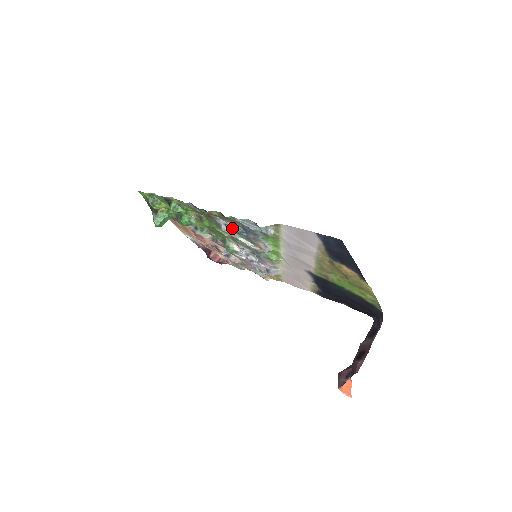
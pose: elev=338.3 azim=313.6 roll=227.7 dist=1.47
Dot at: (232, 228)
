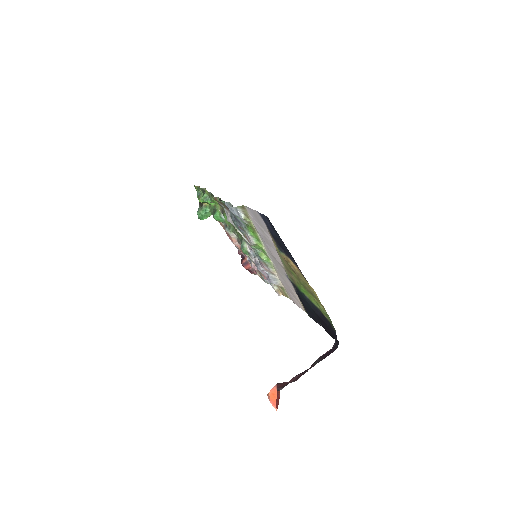
Dot at: (230, 217)
